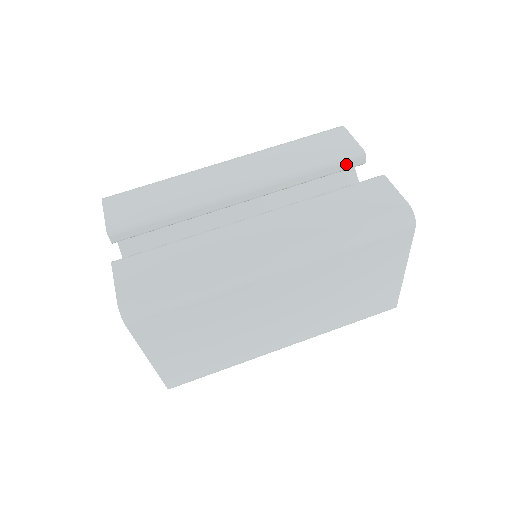
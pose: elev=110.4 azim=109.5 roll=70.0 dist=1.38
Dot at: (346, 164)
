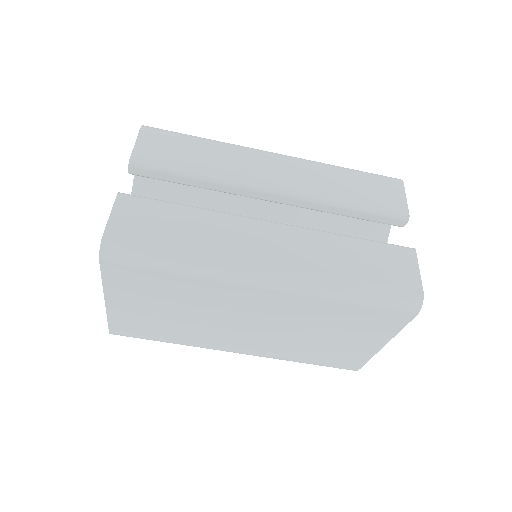
Dot at: (386, 218)
